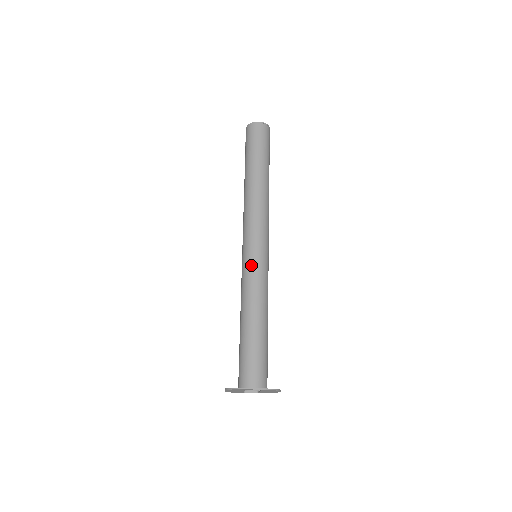
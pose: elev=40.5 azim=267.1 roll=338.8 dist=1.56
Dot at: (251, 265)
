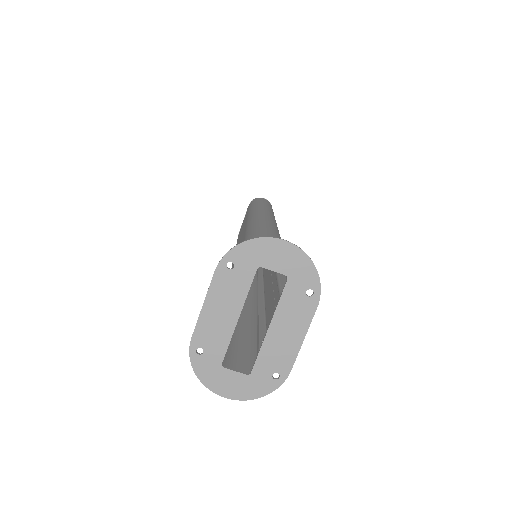
Dot at: (262, 222)
